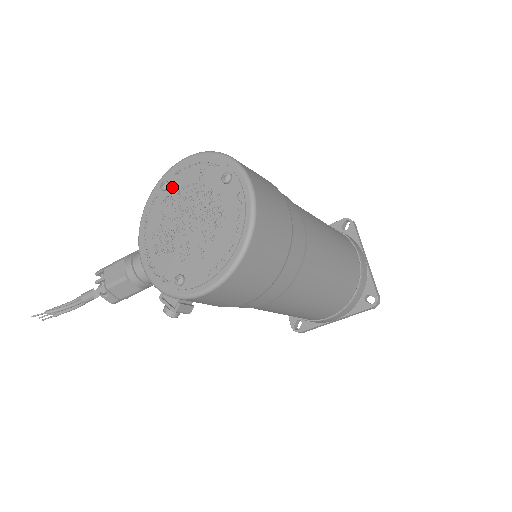
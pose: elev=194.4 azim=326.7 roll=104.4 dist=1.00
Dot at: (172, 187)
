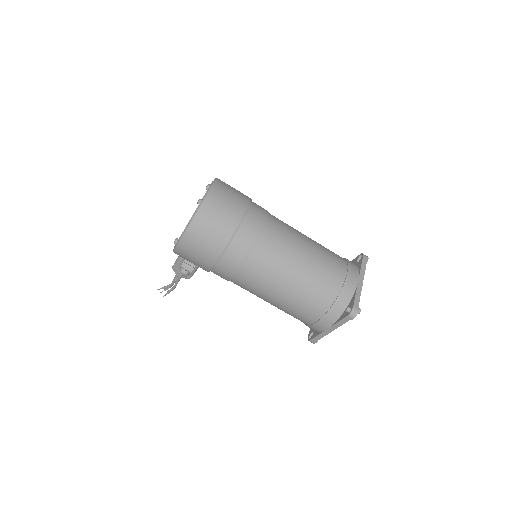
Dot at: occluded
